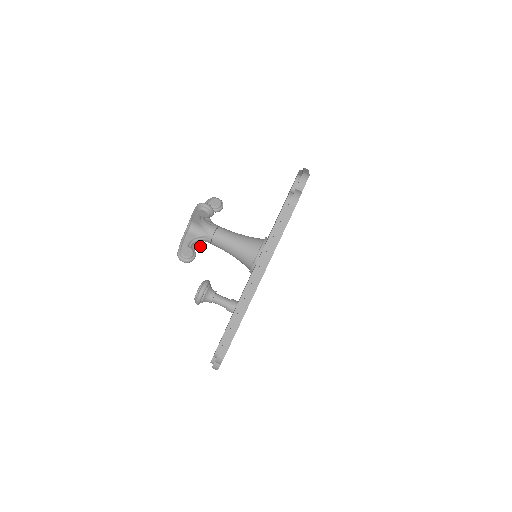
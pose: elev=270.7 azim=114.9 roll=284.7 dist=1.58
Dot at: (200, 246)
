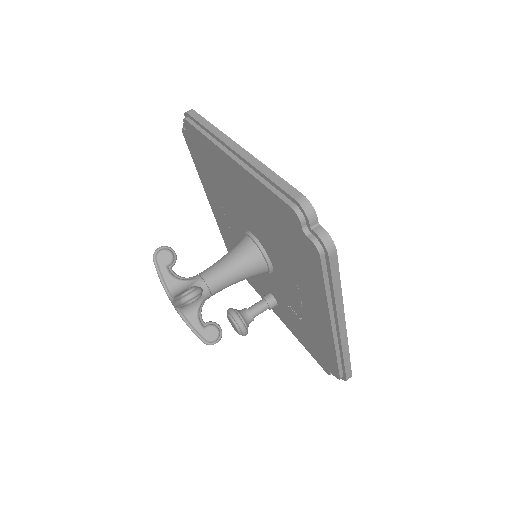
Dot at: occluded
